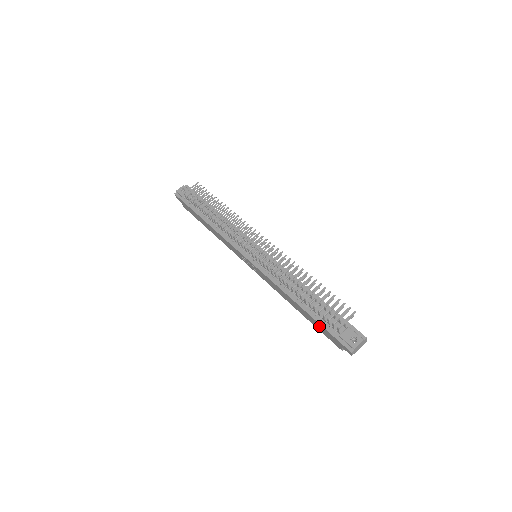
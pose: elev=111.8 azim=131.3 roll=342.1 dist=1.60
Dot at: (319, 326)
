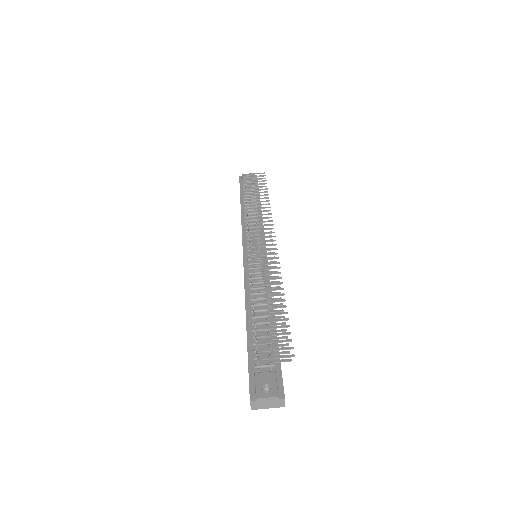
Dot at: occluded
